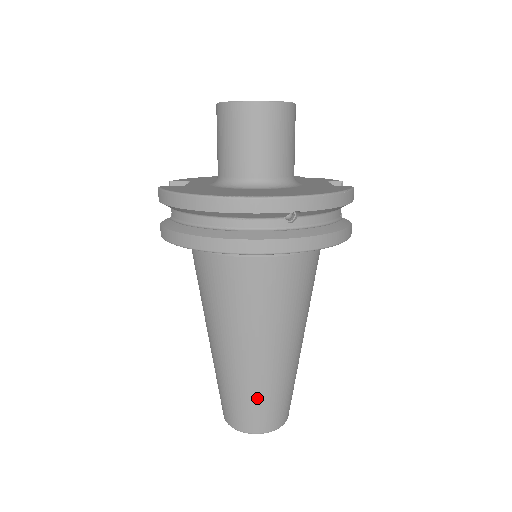
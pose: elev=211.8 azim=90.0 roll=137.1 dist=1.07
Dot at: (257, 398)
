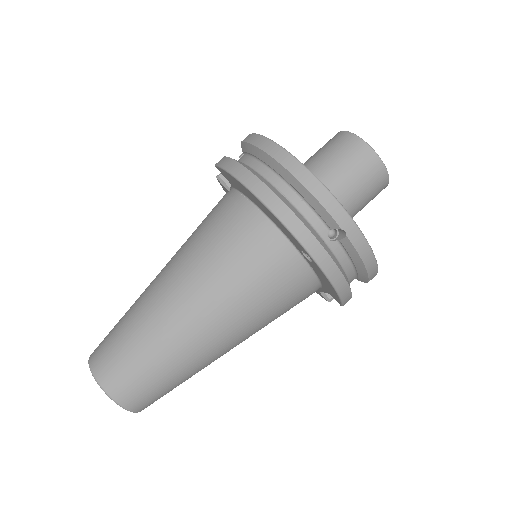
Dot at: (146, 359)
